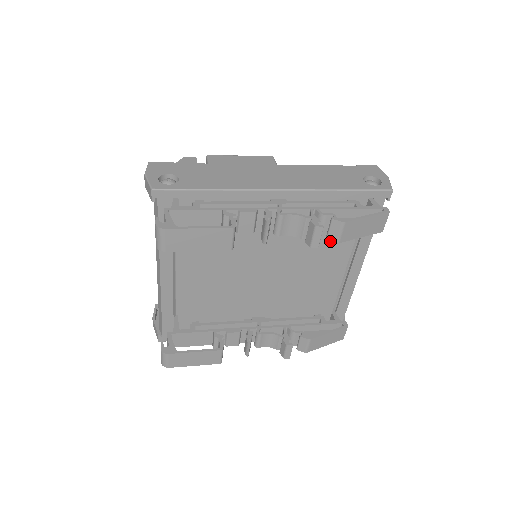
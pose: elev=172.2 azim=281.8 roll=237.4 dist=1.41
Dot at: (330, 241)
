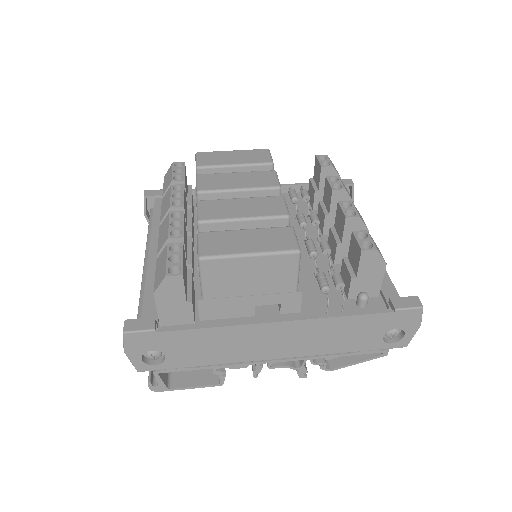
Dot at: occluded
